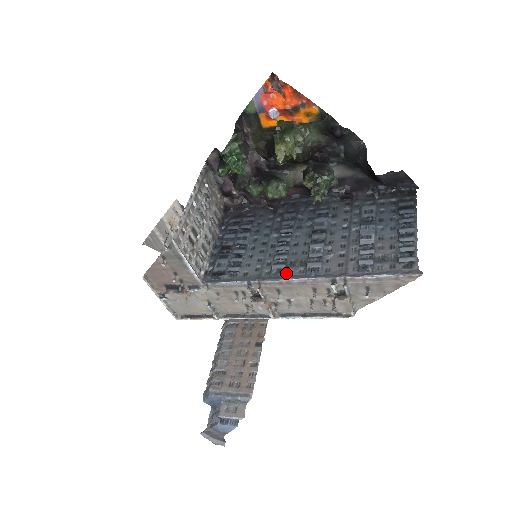
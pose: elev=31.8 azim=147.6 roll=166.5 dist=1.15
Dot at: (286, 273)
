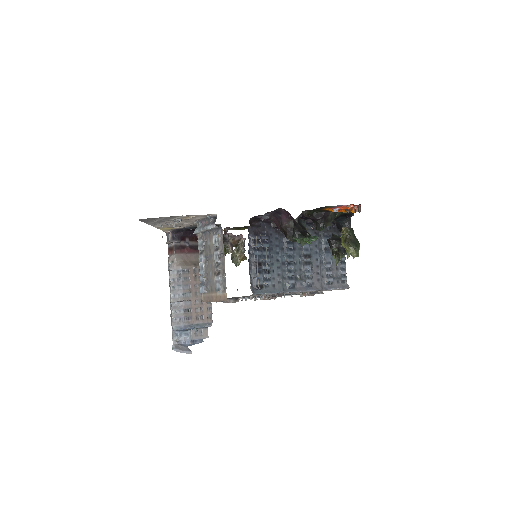
Dot at: (295, 286)
